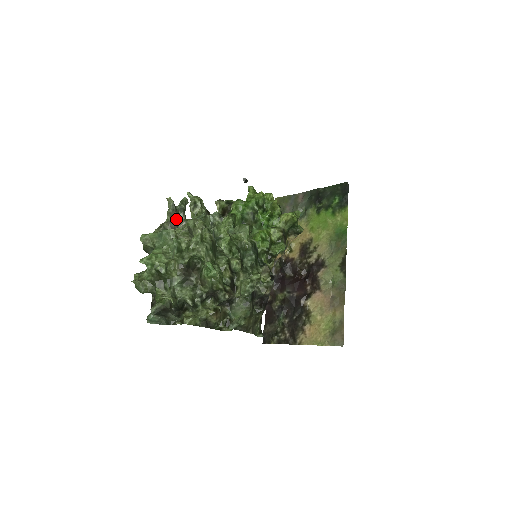
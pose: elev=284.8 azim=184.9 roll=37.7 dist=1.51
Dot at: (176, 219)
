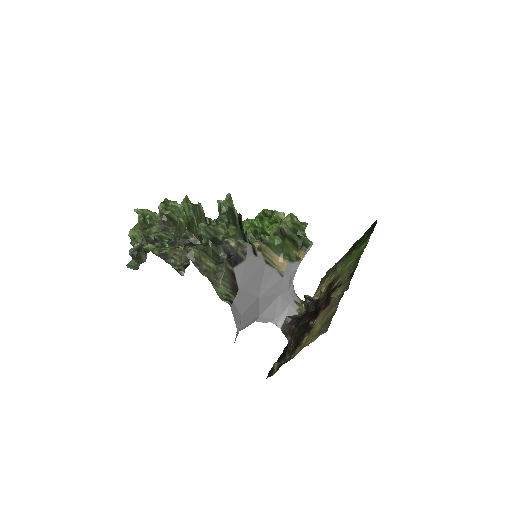
Dot at: occluded
